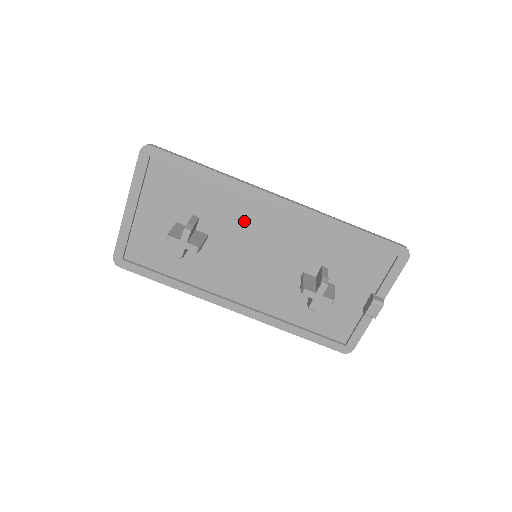
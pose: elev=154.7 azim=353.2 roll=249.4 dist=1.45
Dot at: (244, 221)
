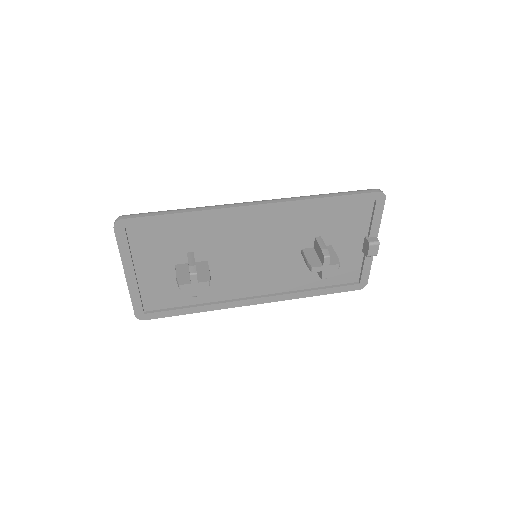
Dot at: (233, 236)
